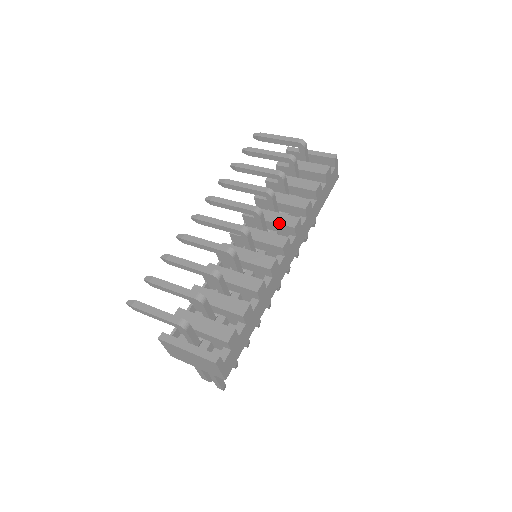
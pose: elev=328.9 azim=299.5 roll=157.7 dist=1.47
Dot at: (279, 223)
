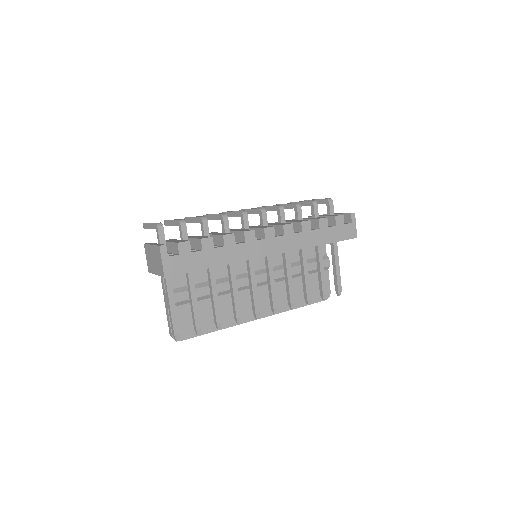
Dot at: (276, 224)
